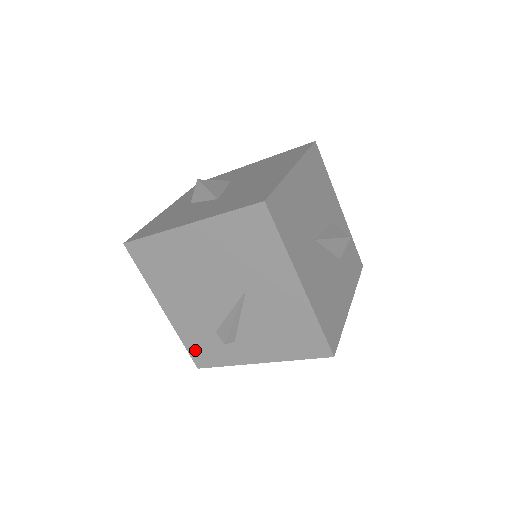
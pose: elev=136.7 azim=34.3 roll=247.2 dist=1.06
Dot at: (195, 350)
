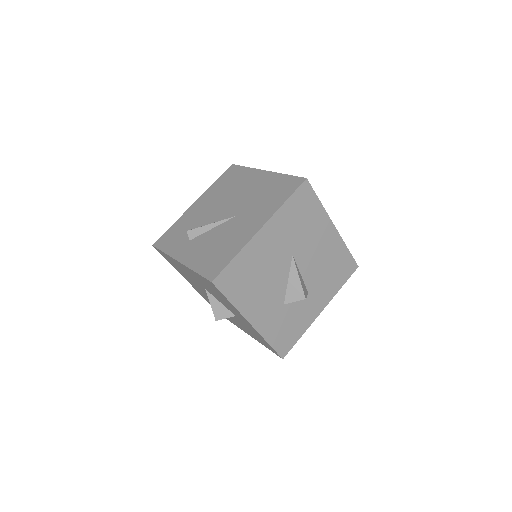
Dot at: (169, 234)
